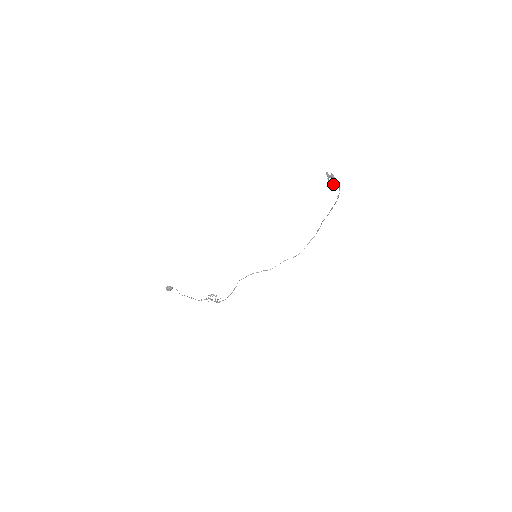
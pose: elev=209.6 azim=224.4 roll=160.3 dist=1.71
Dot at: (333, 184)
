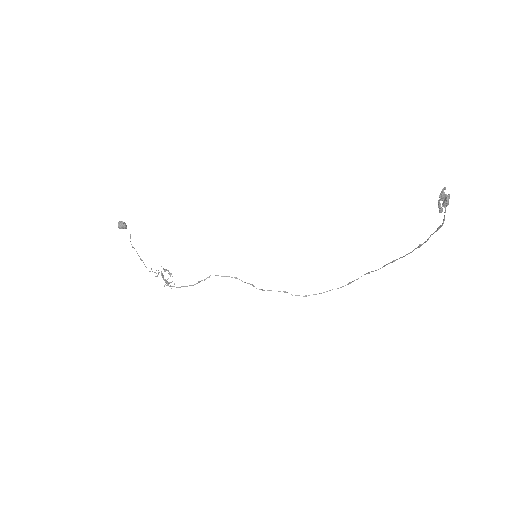
Dot at: (441, 211)
